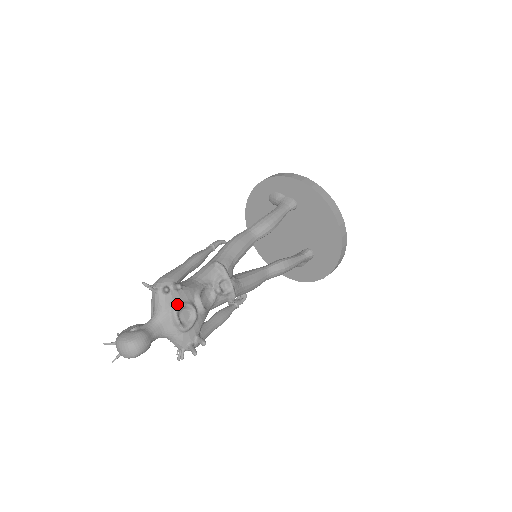
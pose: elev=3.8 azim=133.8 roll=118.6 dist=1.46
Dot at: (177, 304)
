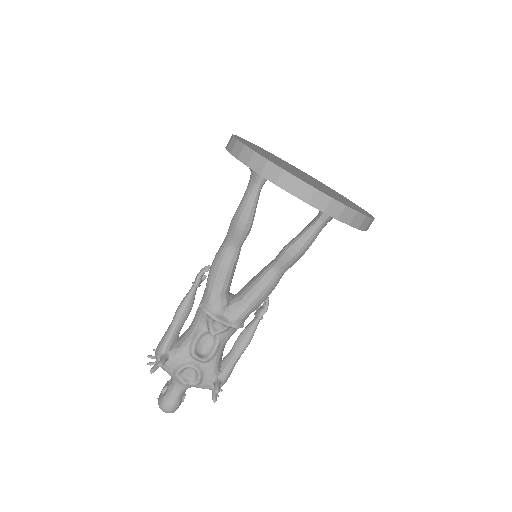
Dot at: (175, 370)
